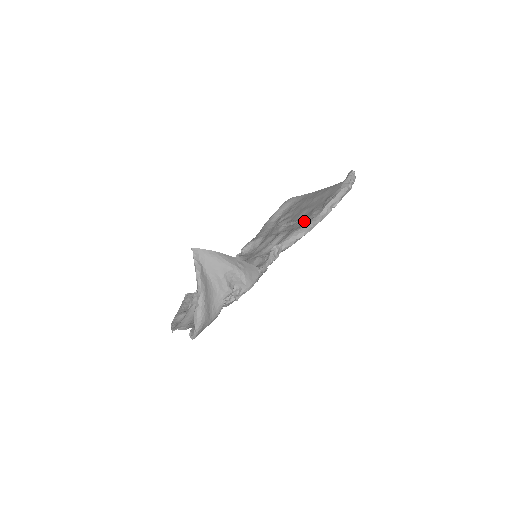
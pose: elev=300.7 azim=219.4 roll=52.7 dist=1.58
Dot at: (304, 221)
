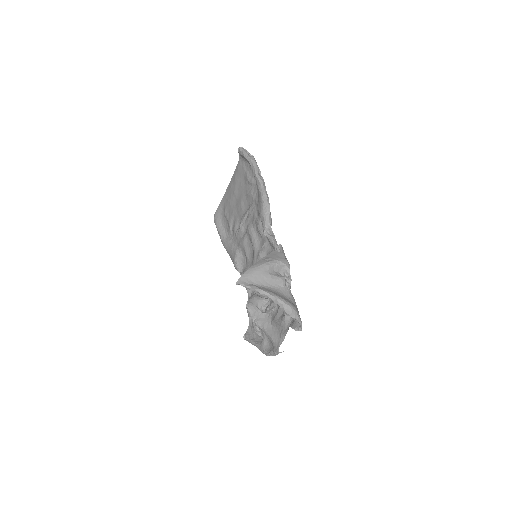
Dot at: (254, 204)
